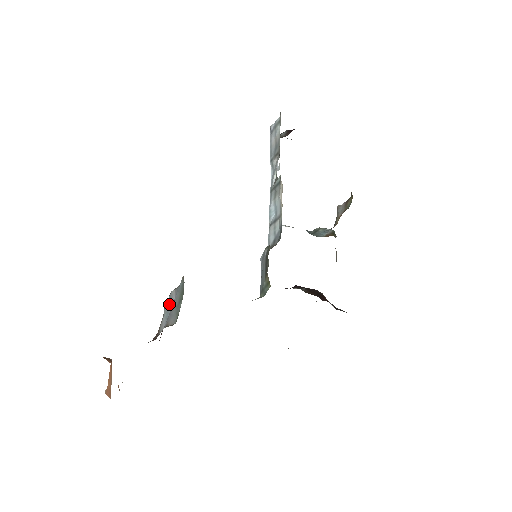
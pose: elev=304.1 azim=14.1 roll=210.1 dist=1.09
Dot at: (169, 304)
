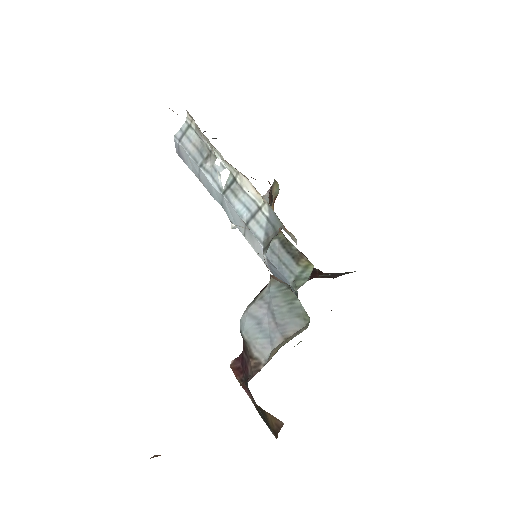
Dot at: (256, 323)
